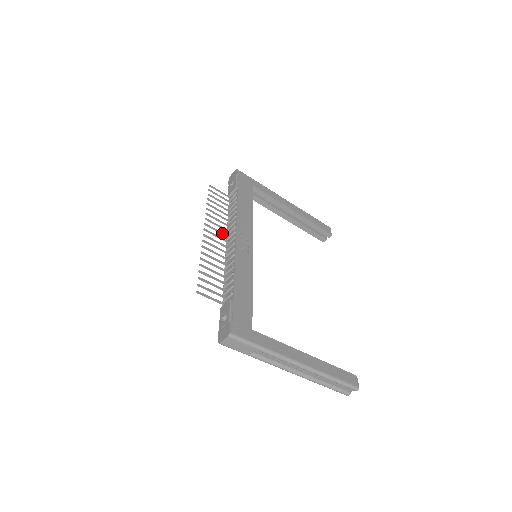
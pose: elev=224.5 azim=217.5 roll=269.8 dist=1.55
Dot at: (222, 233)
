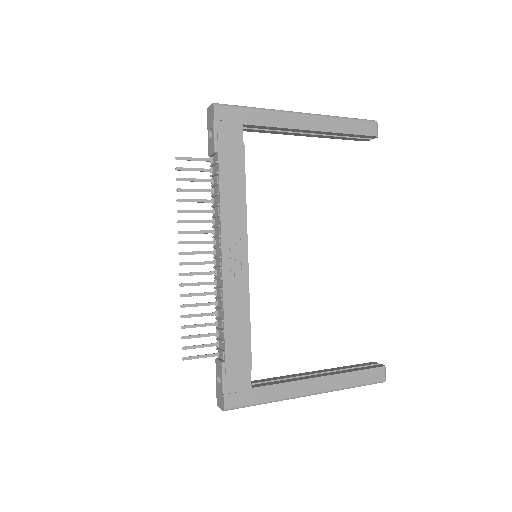
Dot at: (205, 242)
